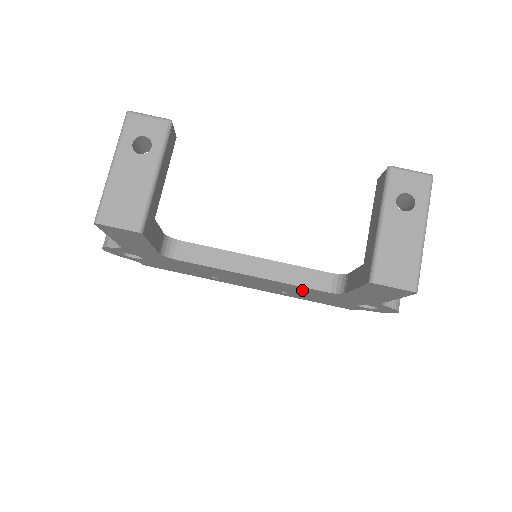
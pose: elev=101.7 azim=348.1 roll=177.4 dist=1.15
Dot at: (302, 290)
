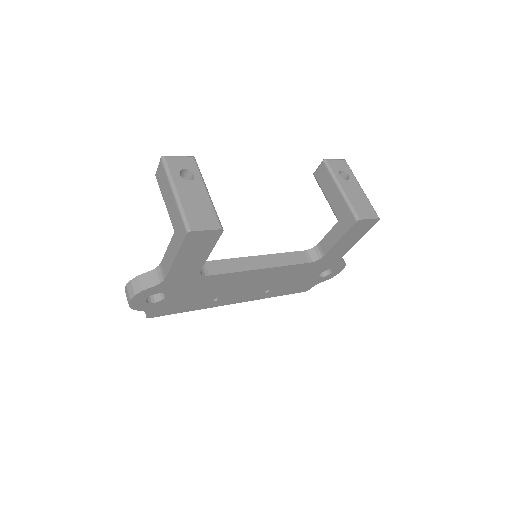
Dot at: (290, 273)
